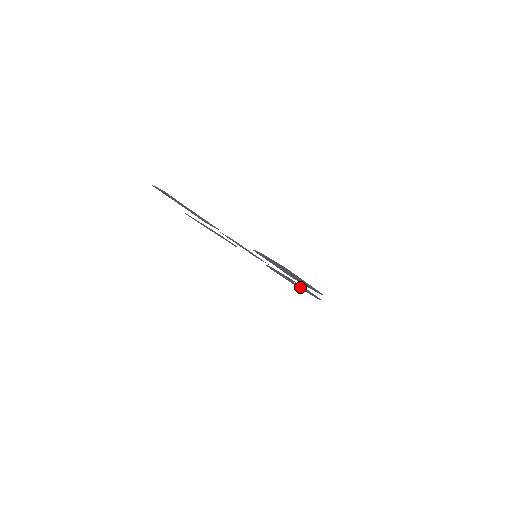
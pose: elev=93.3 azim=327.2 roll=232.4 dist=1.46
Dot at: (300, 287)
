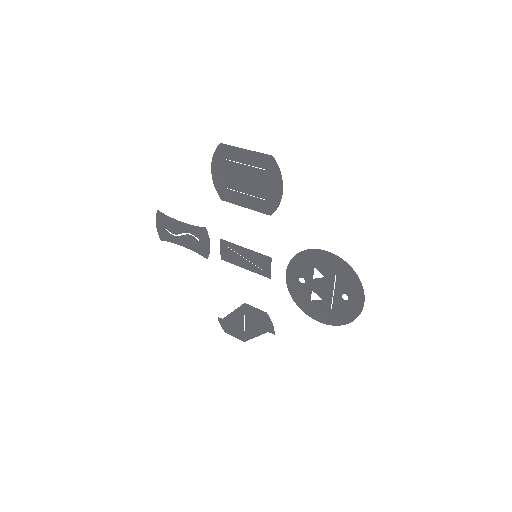
Dot at: (337, 294)
